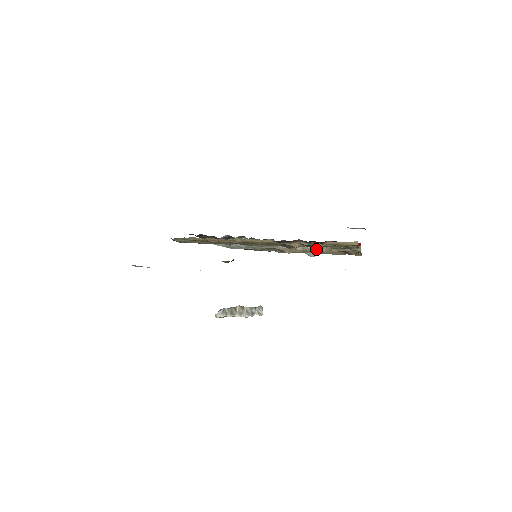
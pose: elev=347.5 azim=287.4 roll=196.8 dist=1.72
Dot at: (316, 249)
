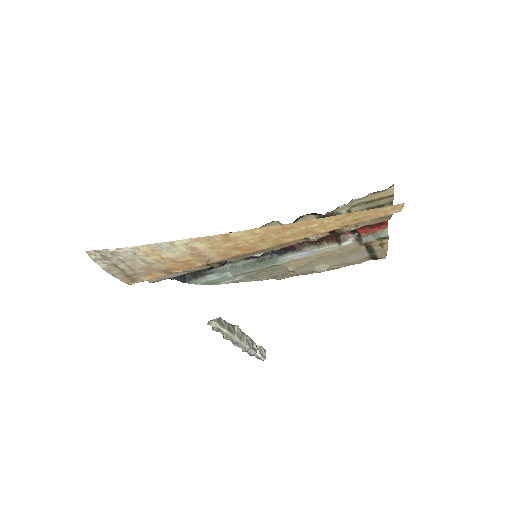
Dot at: occluded
